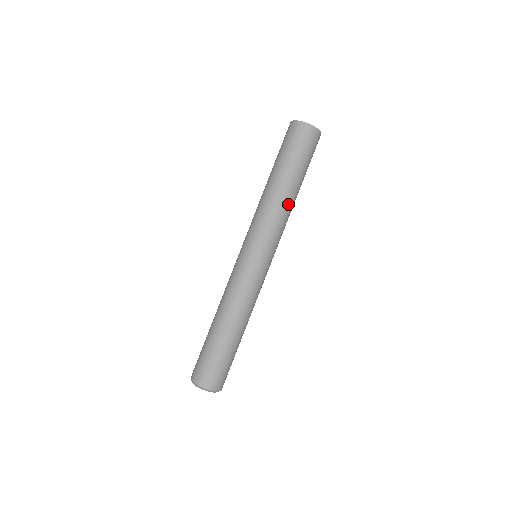
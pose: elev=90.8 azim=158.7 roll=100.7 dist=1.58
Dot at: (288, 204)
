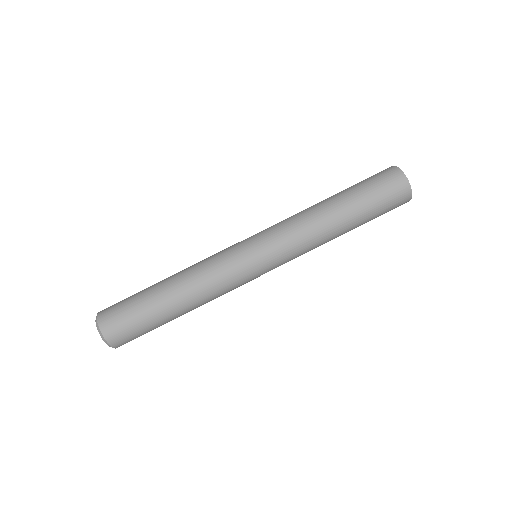
Dot at: (323, 227)
